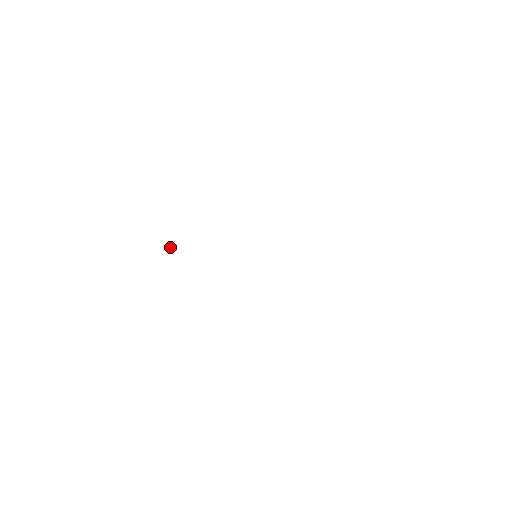
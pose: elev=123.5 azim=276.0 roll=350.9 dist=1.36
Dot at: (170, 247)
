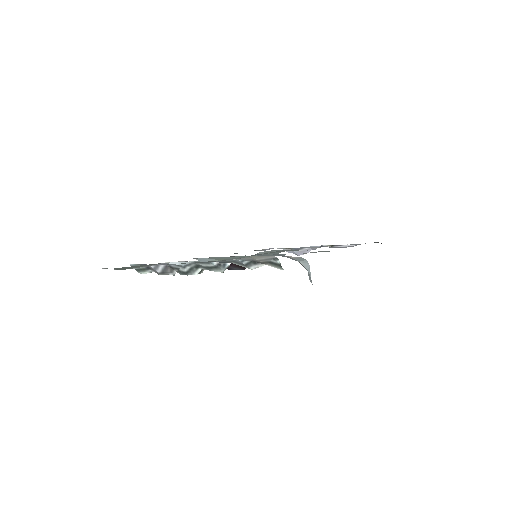
Dot at: (179, 268)
